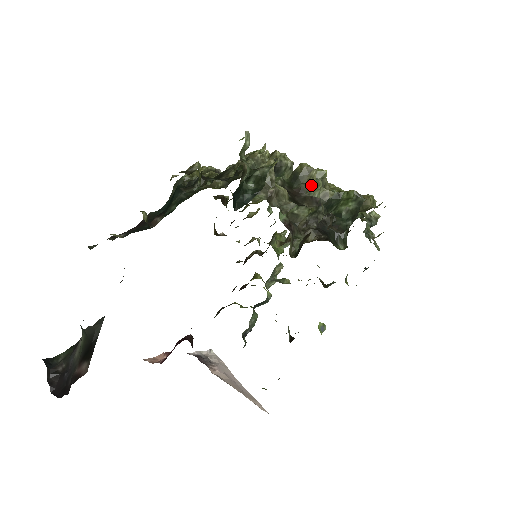
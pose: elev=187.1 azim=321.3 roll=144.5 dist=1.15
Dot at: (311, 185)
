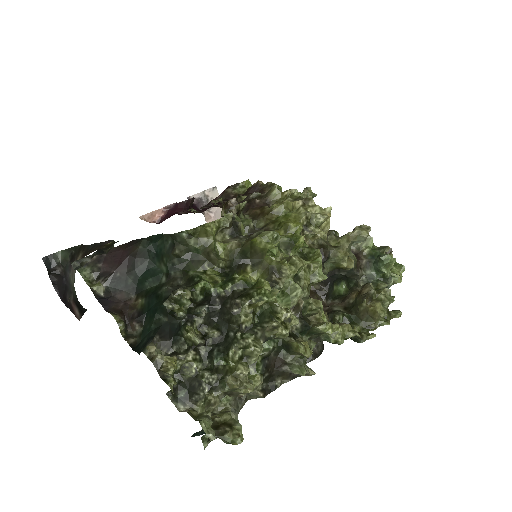
Dot at: (298, 363)
